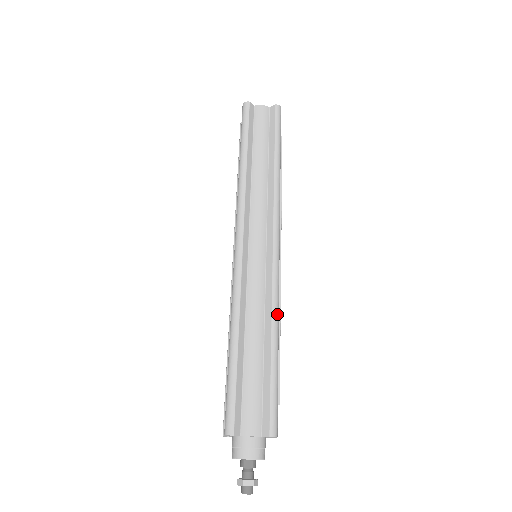
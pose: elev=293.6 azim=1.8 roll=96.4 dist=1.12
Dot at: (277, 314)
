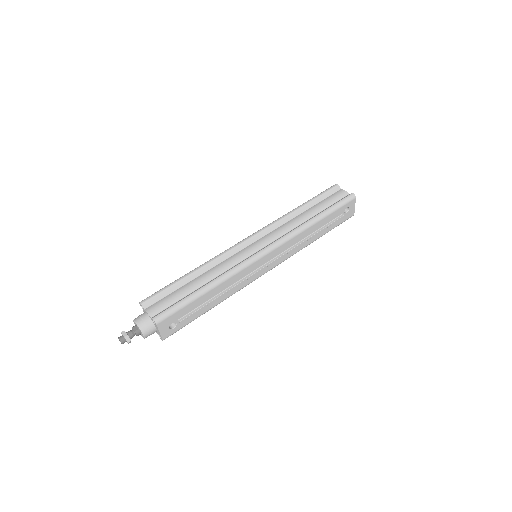
Dot at: (225, 277)
